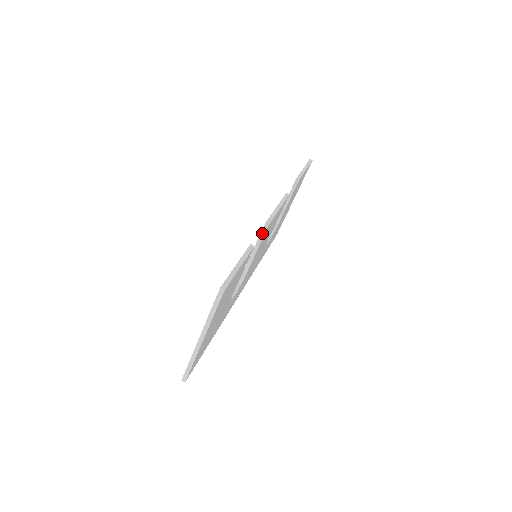
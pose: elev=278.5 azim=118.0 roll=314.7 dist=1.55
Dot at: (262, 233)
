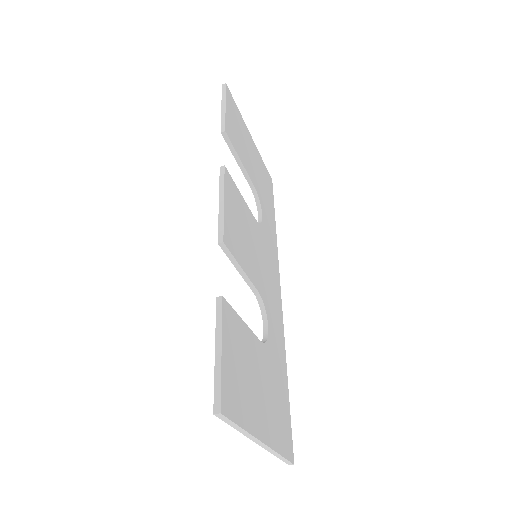
Dot at: (227, 253)
